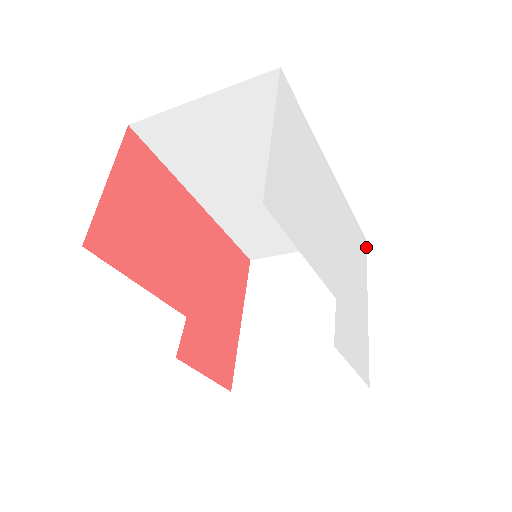
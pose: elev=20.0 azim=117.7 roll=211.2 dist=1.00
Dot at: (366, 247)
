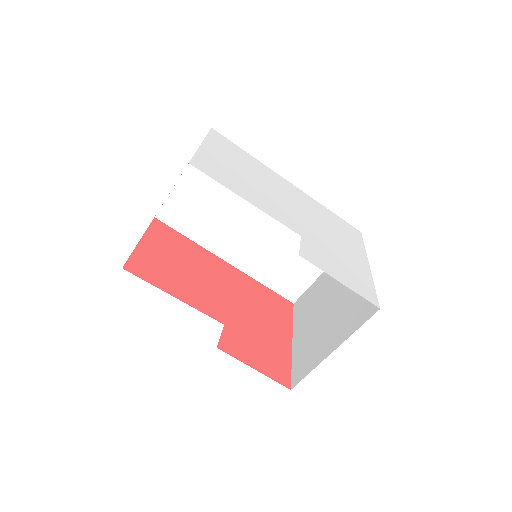
Dot at: occluded
